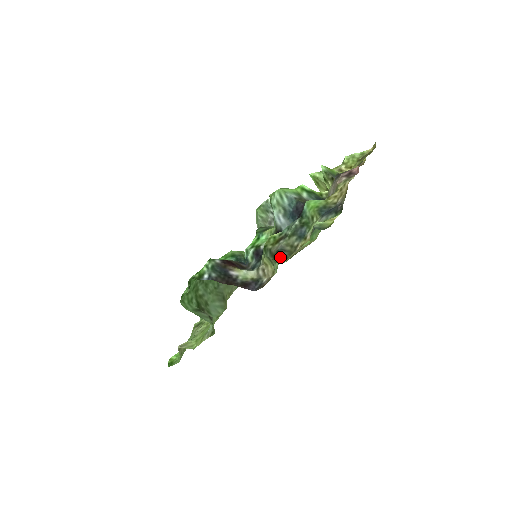
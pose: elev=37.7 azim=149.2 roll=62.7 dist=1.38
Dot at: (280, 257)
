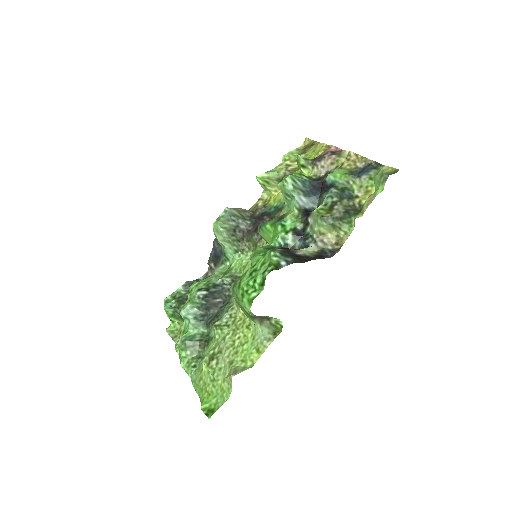
Dot at: (352, 215)
